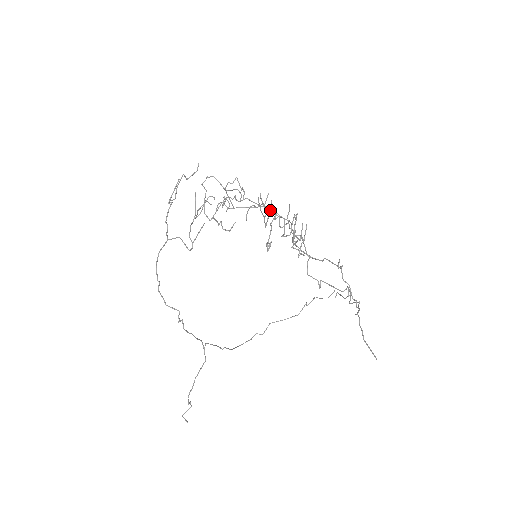
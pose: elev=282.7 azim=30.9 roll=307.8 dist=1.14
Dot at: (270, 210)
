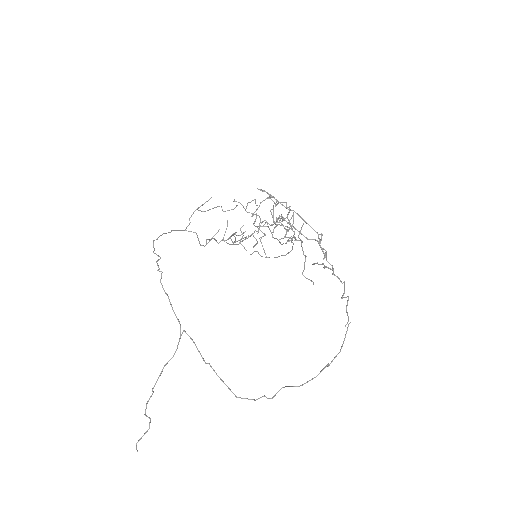
Dot at: occluded
